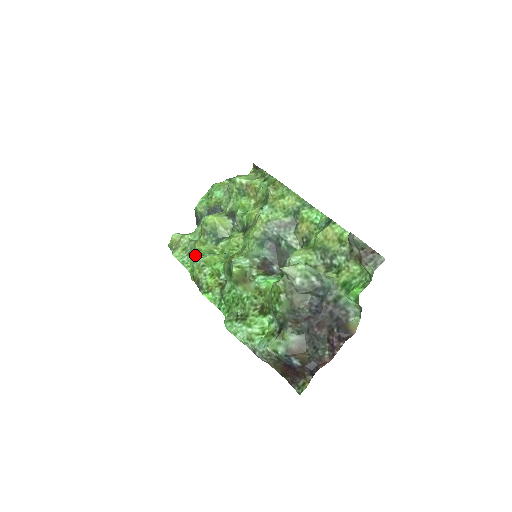
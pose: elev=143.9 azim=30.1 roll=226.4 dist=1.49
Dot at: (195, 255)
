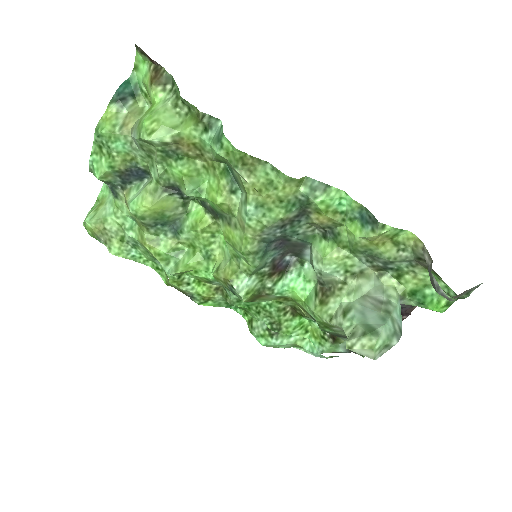
Dot at: (151, 256)
